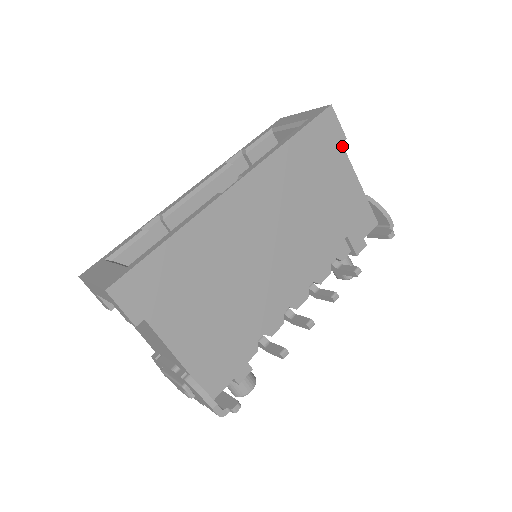
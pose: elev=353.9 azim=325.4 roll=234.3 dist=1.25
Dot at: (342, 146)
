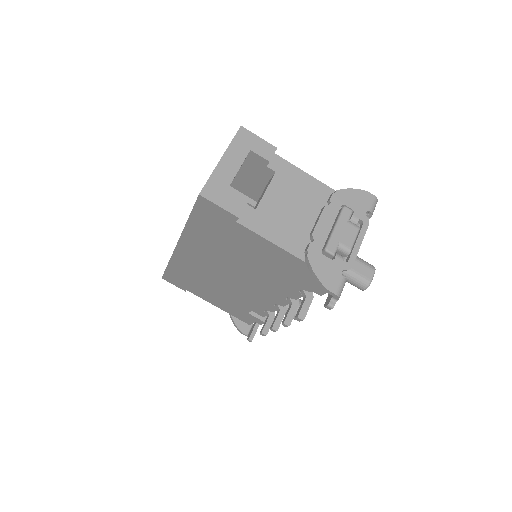
Dot at: (239, 224)
